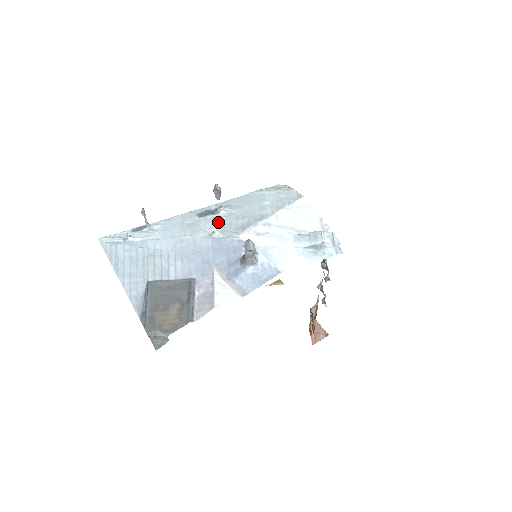
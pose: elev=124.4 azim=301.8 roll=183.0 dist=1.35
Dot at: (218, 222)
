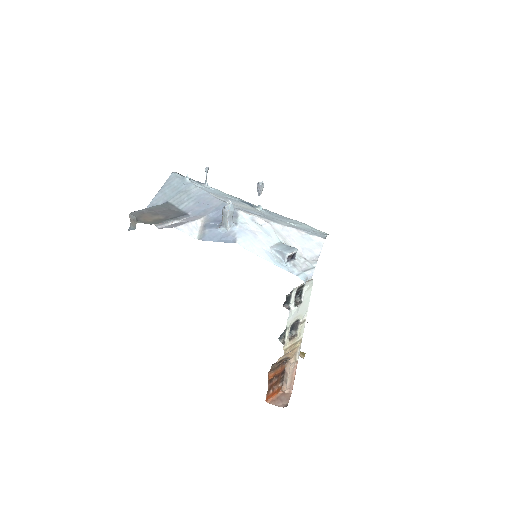
Dot at: (244, 205)
